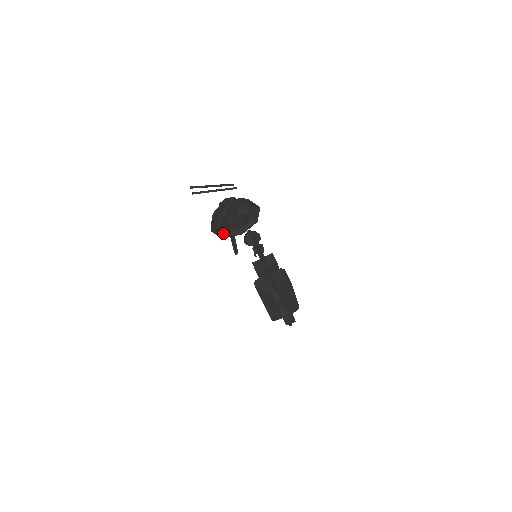
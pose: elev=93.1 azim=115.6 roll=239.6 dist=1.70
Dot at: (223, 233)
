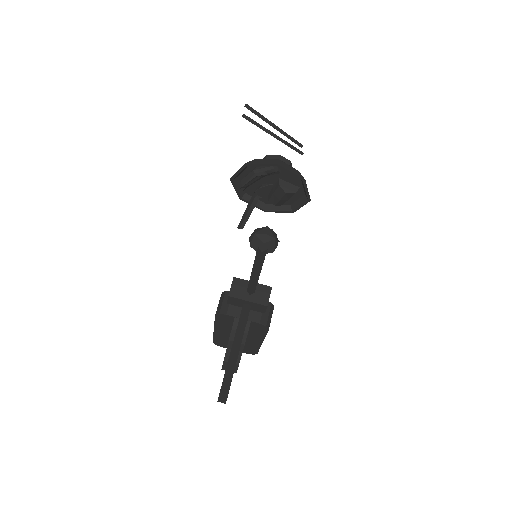
Dot at: (244, 192)
